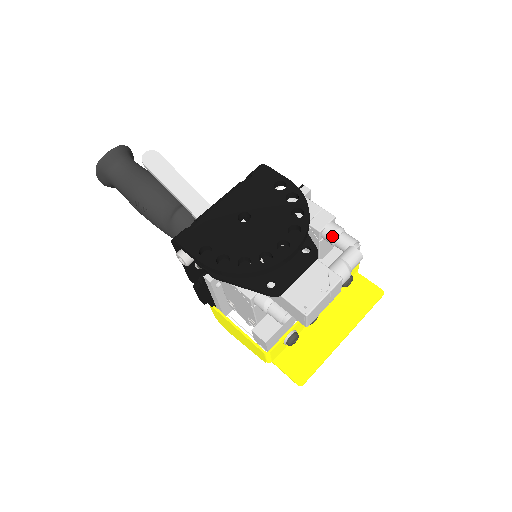
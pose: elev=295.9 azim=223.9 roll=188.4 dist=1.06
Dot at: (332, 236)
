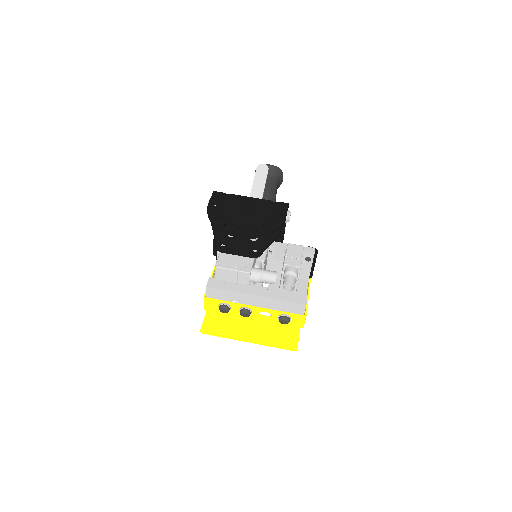
Dot at: (286, 271)
